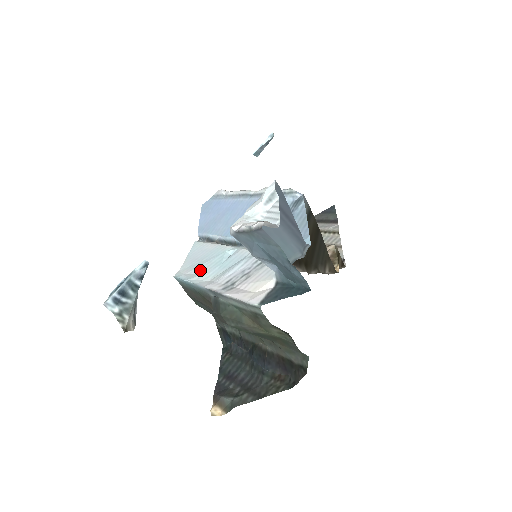
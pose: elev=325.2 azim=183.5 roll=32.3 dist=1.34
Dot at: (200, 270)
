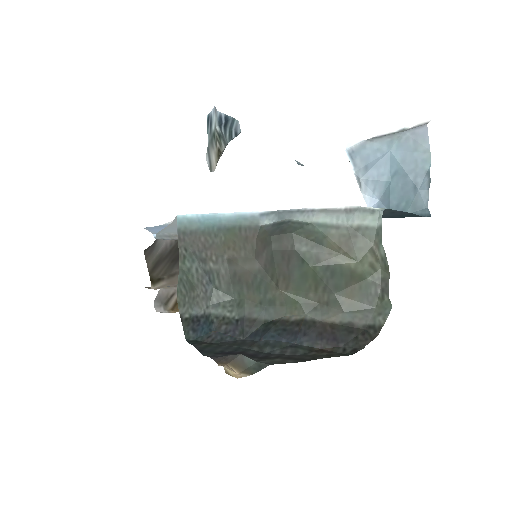
Dot at: occluded
